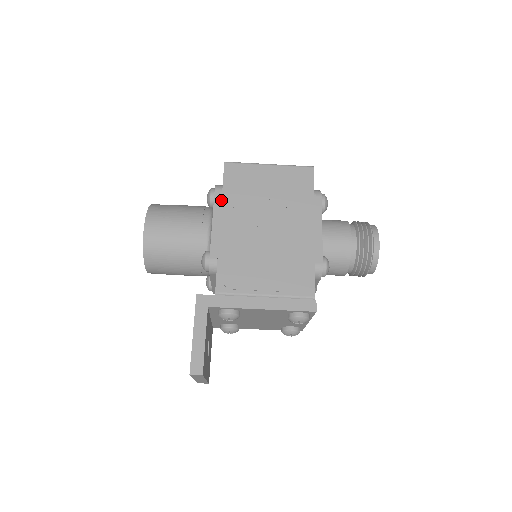
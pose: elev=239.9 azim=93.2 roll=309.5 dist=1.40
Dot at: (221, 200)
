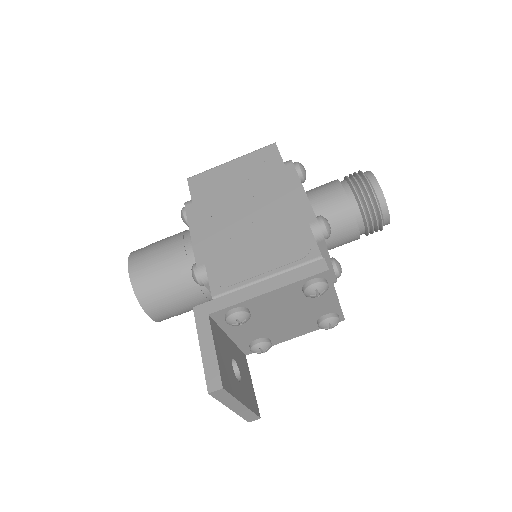
Dot at: (193, 211)
